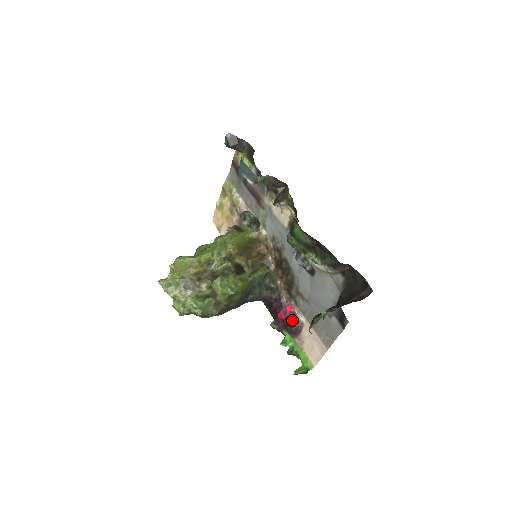
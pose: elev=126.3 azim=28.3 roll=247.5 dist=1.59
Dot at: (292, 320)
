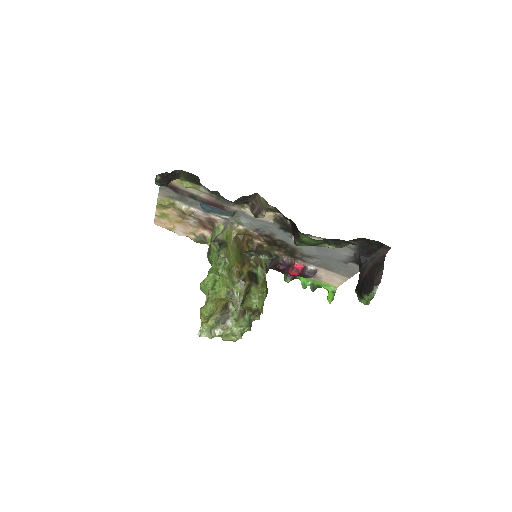
Dot at: (307, 273)
